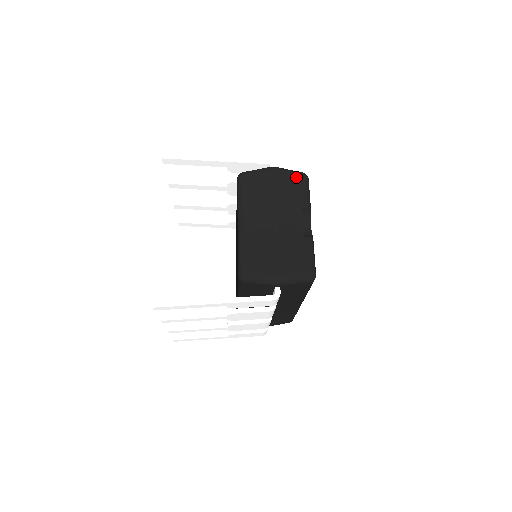
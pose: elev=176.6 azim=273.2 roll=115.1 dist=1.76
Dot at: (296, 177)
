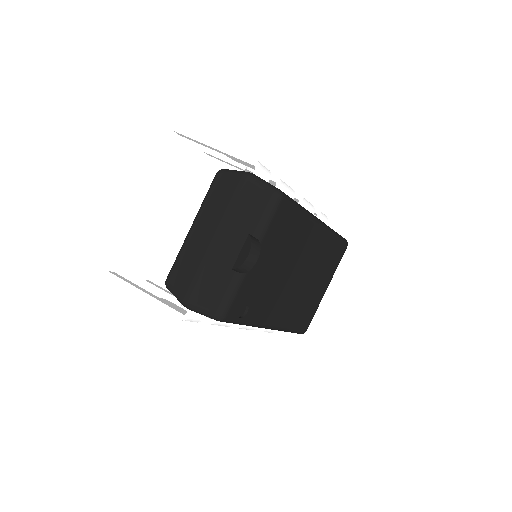
Dot at: (263, 194)
